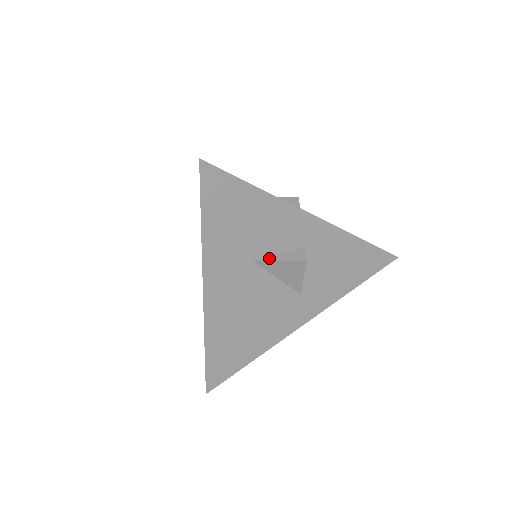
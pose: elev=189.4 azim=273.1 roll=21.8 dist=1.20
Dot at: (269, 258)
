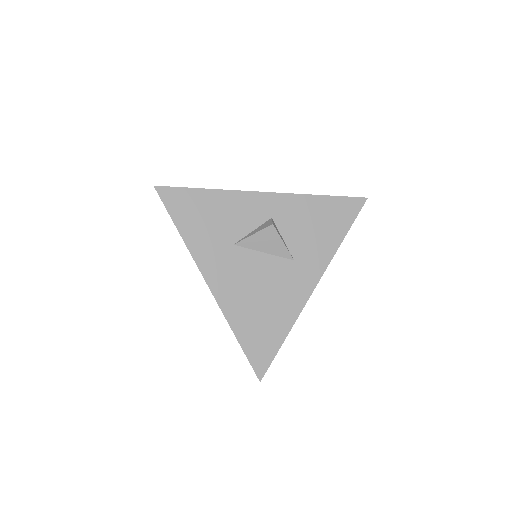
Dot at: (245, 237)
